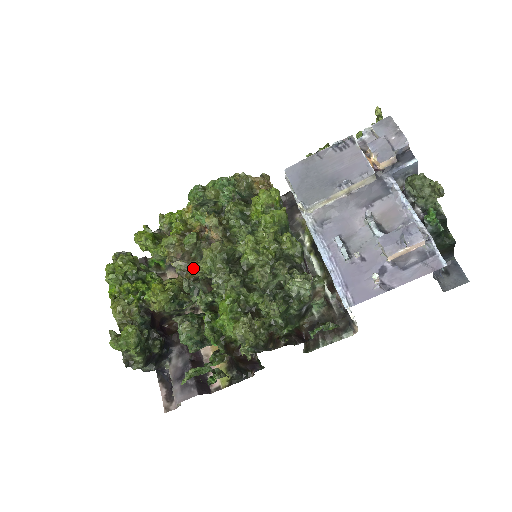
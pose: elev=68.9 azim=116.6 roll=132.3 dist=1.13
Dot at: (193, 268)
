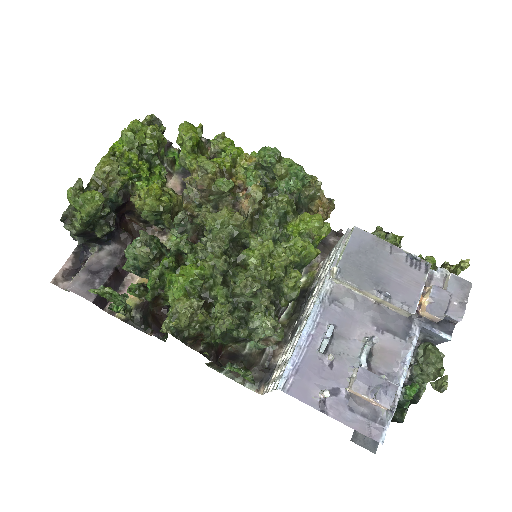
Dot at: (199, 204)
